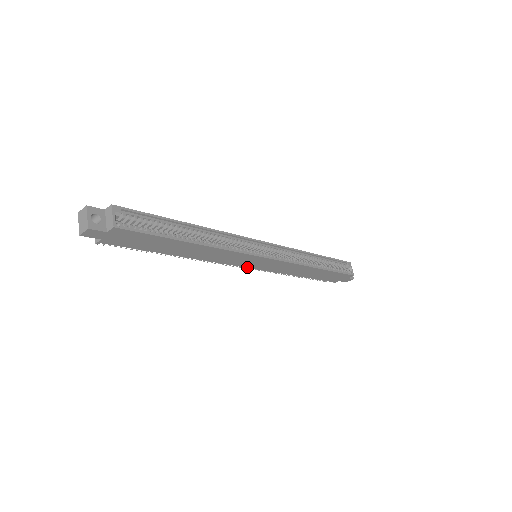
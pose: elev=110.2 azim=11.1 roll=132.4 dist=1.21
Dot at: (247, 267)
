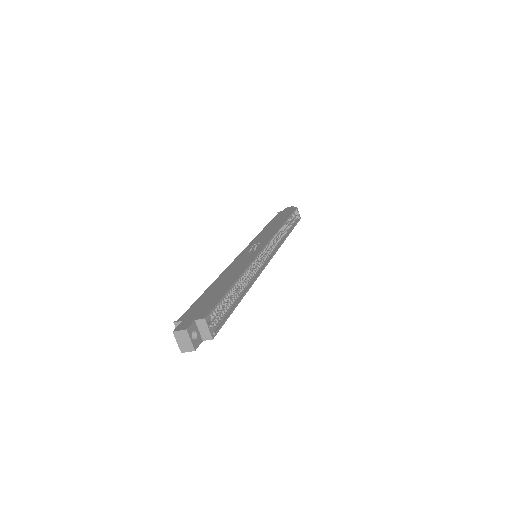
Dot at: occluded
